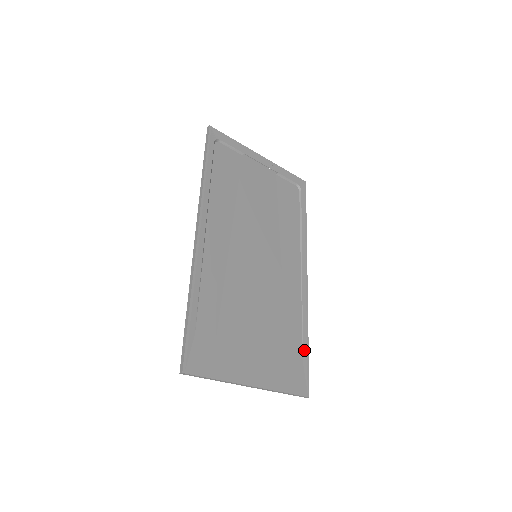
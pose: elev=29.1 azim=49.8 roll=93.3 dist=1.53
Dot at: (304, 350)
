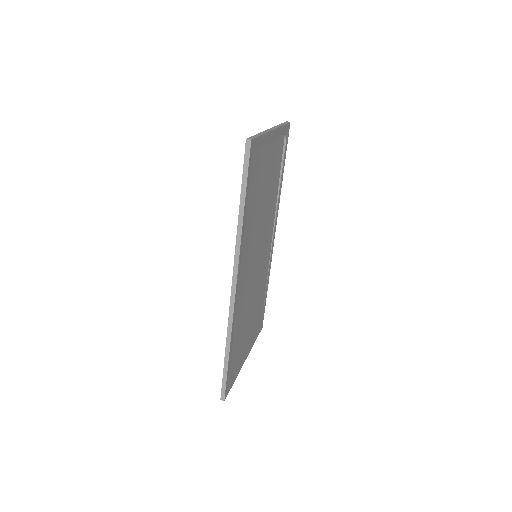
Dot at: (265, 299)
